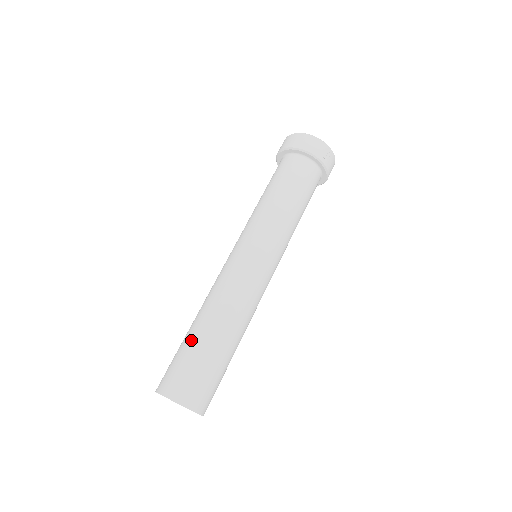
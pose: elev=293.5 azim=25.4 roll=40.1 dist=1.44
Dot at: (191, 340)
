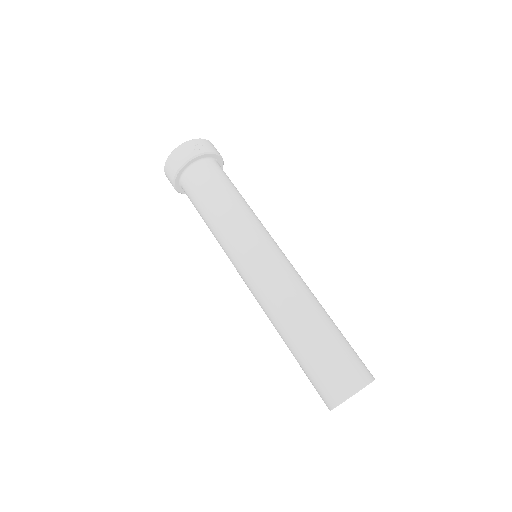
Dot at: (300, 354)
